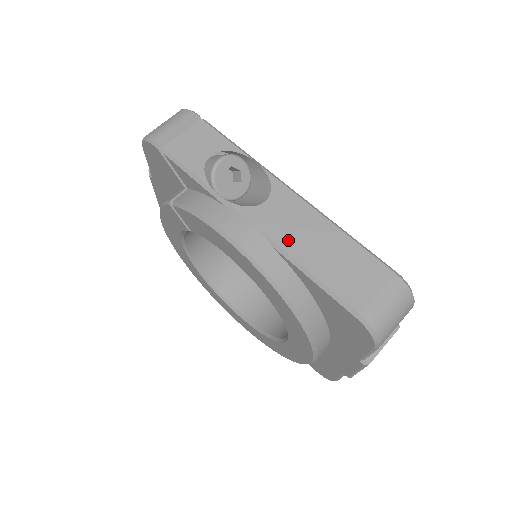
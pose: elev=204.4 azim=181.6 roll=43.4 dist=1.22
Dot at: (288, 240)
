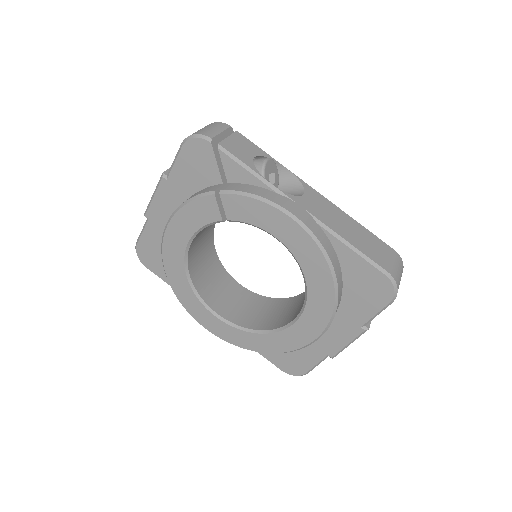
Dot at: (328, 221)
